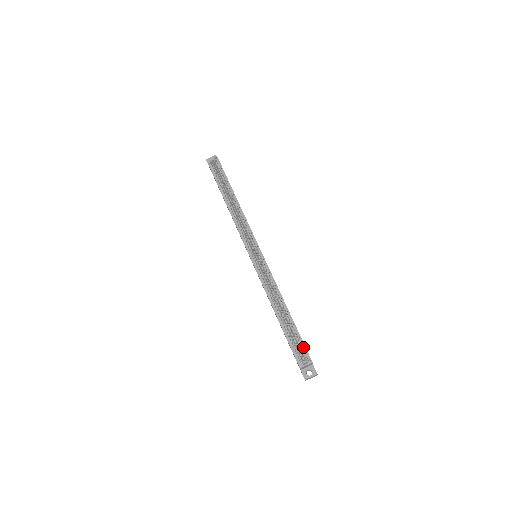
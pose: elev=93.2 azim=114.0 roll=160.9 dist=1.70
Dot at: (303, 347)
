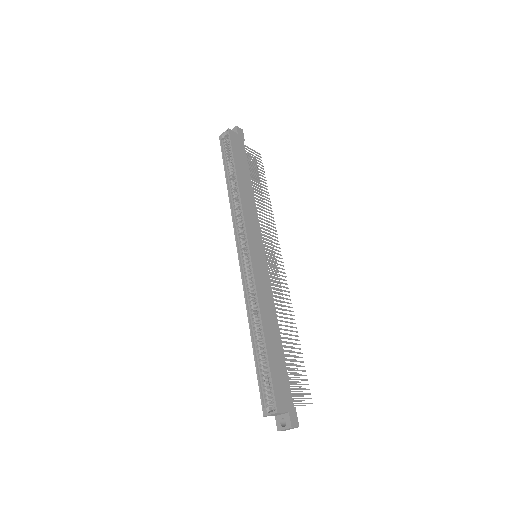
Dot at: (272, 388)
